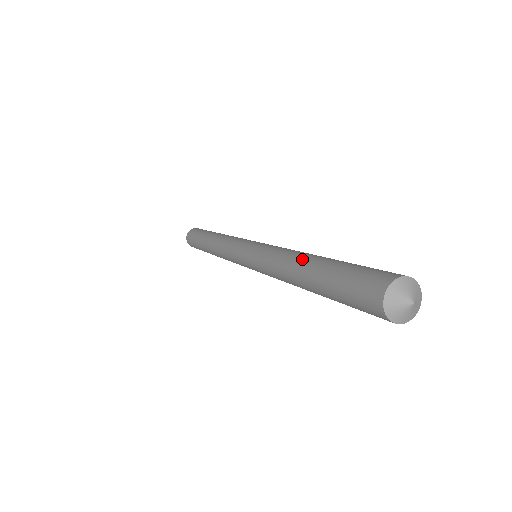
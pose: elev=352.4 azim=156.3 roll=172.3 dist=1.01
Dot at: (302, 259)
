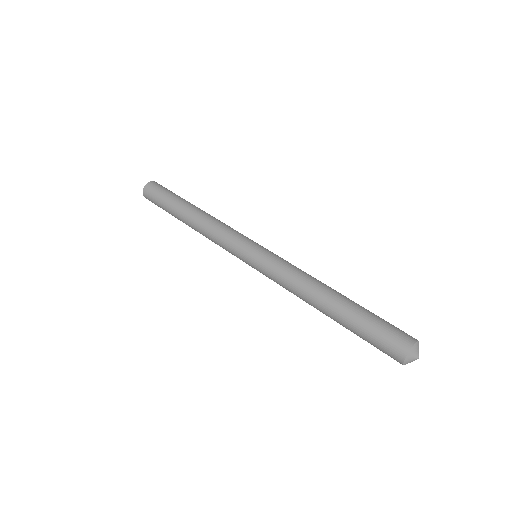
Dot at: (324, 298)
